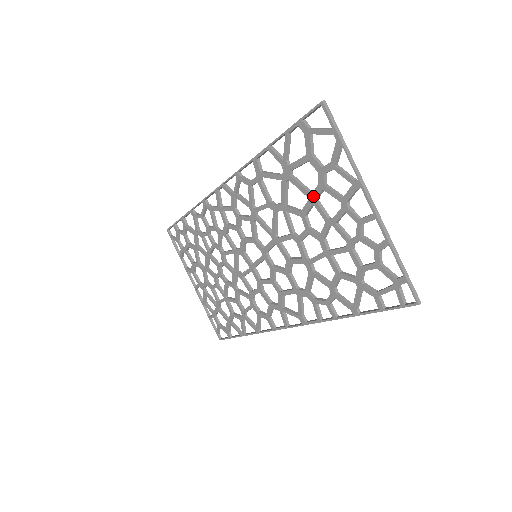
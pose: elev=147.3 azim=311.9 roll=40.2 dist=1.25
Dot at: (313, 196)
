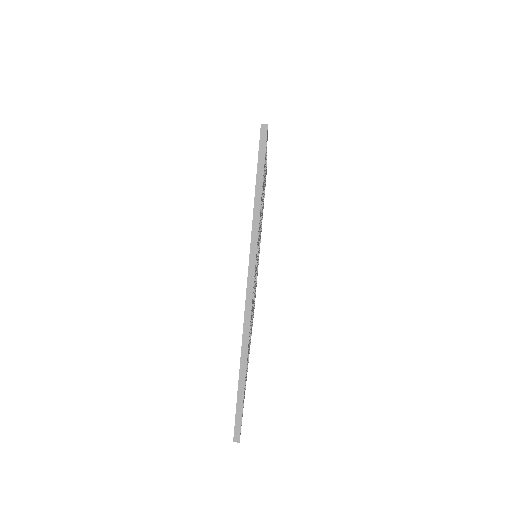
Dot at: occluded
